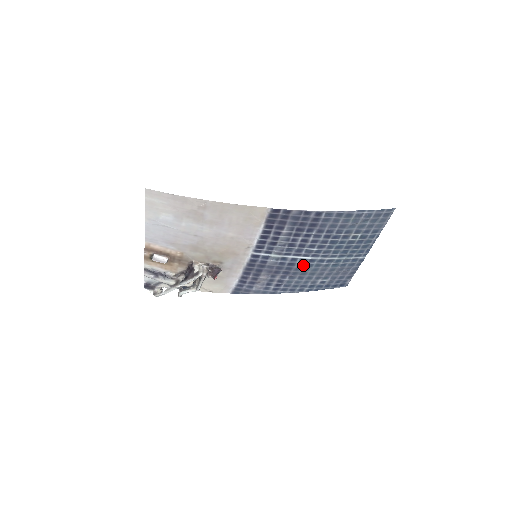
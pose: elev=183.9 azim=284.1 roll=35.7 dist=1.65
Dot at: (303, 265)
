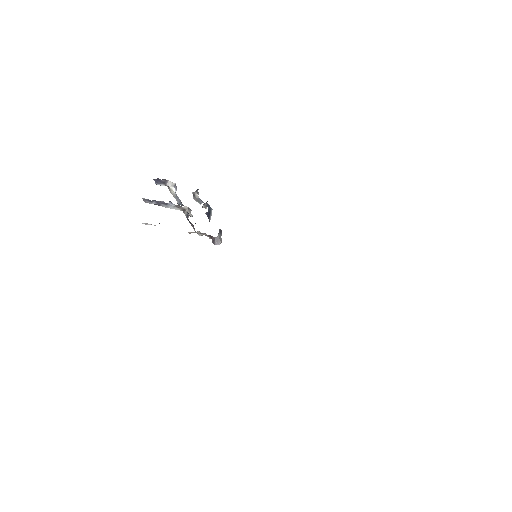
Dot at: occluded
